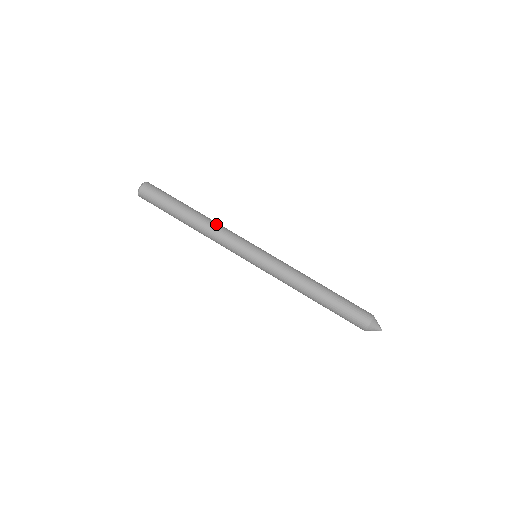
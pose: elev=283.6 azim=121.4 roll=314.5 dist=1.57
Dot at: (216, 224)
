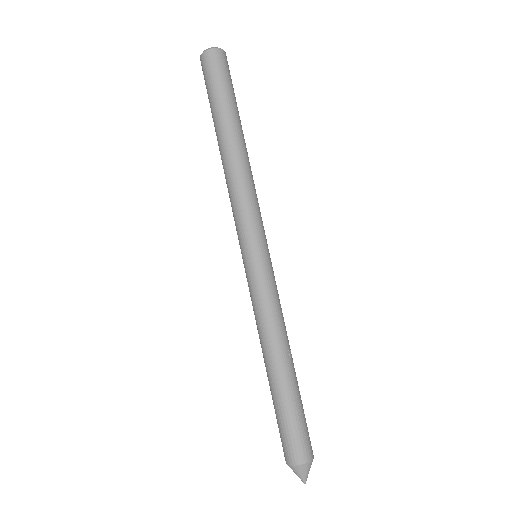
Dot at: (252, 176)
